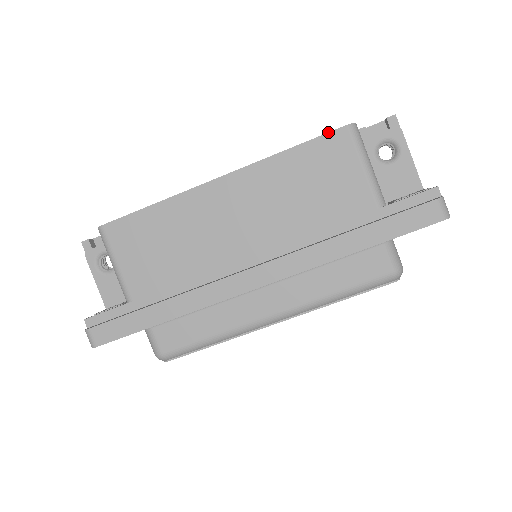
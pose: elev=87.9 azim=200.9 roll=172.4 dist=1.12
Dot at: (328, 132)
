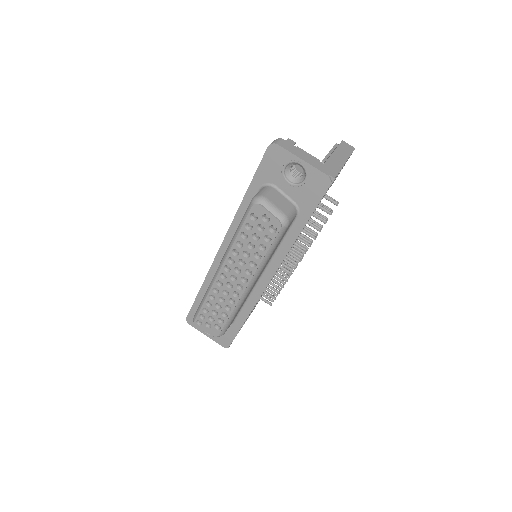
Dot at: occluded
